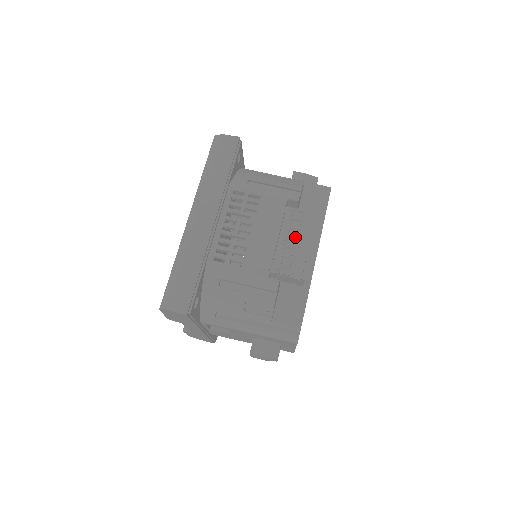
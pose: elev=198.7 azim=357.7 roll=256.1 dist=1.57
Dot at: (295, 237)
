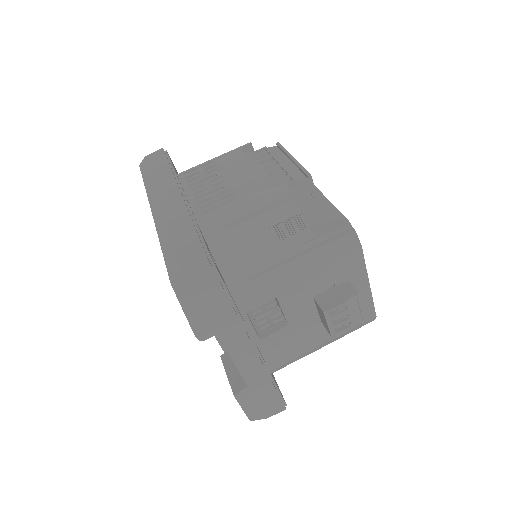
Dot at: (271, 162)
